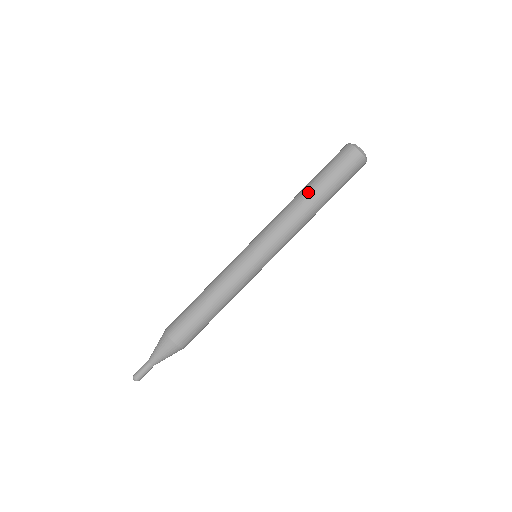
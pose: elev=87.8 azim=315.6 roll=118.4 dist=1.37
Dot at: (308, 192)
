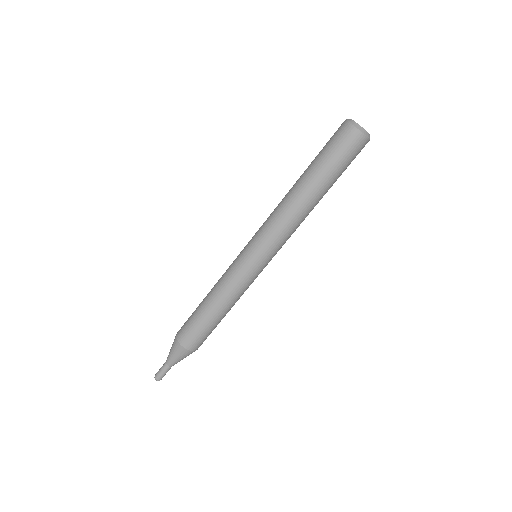
Dot at: (299, 181)
